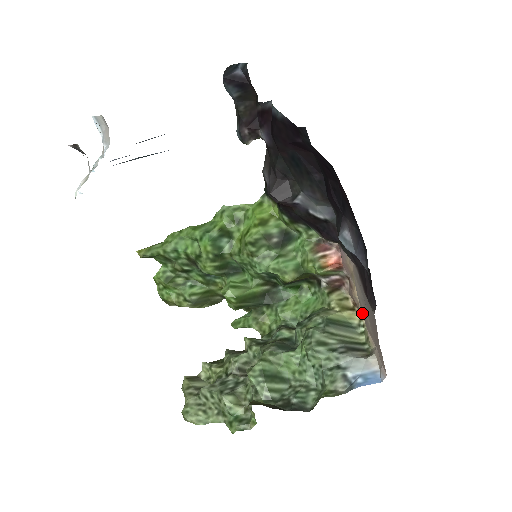
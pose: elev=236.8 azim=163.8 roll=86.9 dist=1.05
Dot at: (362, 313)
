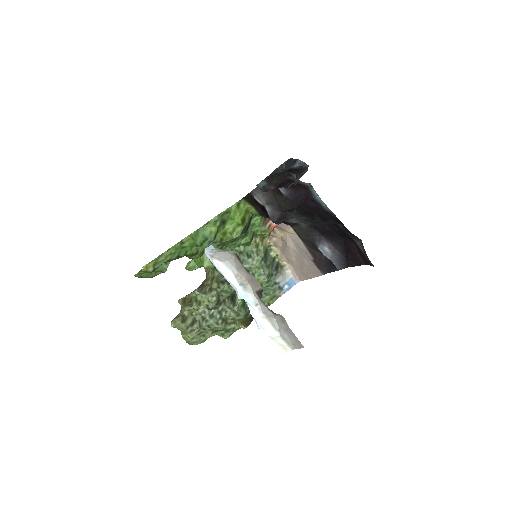
Dot at: (275, 243)
